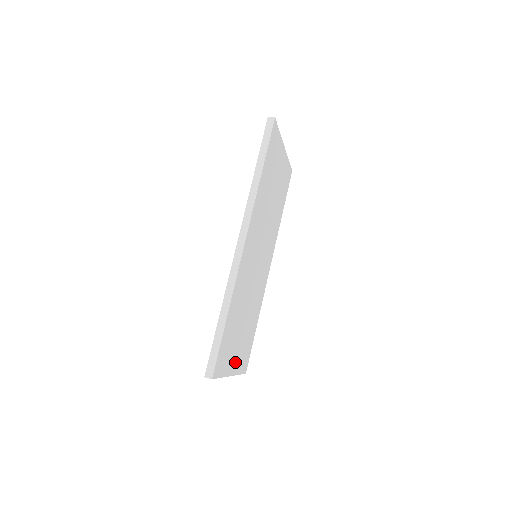
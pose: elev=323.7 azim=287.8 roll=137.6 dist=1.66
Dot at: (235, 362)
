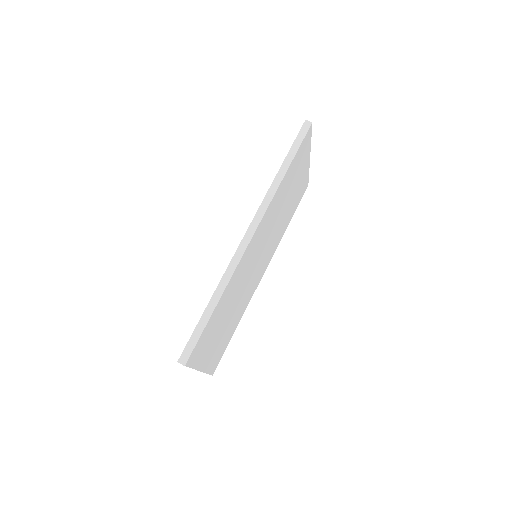
Dot at: (208, 358)
